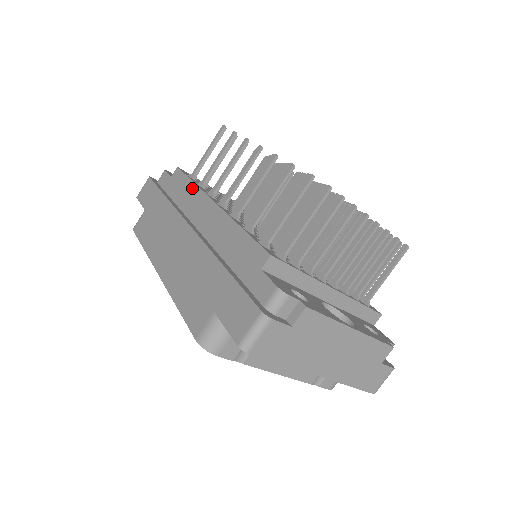
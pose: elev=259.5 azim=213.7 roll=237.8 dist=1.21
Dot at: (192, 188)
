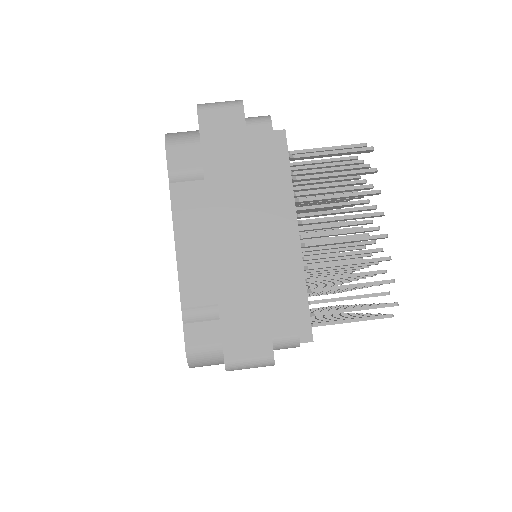
Dot at: occluded
